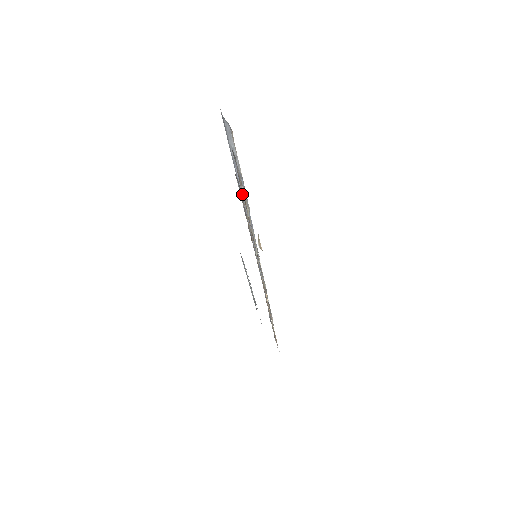
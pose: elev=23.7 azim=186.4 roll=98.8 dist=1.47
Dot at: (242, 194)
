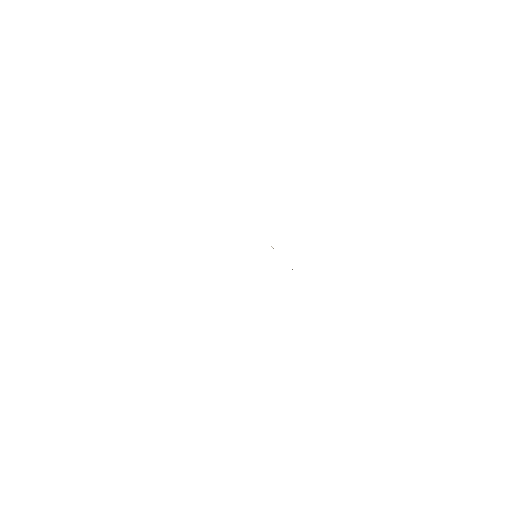
Dot at: occluded
